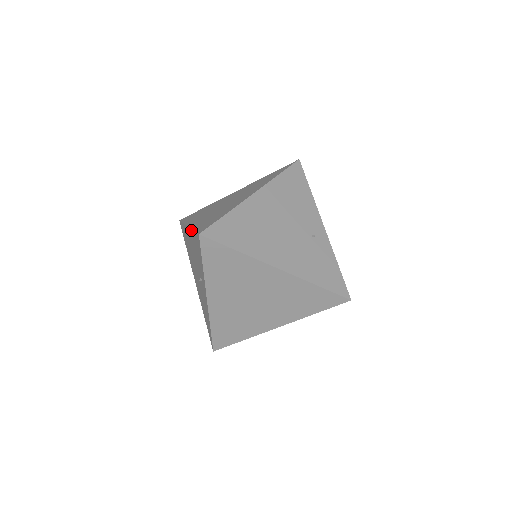
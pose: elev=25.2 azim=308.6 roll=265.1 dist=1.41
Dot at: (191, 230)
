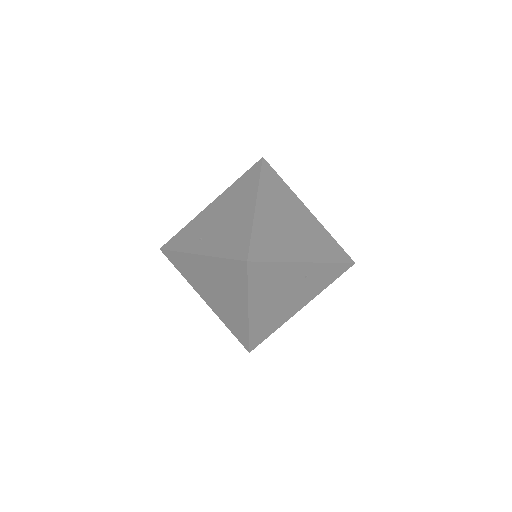
Dot at: (221, 320)
